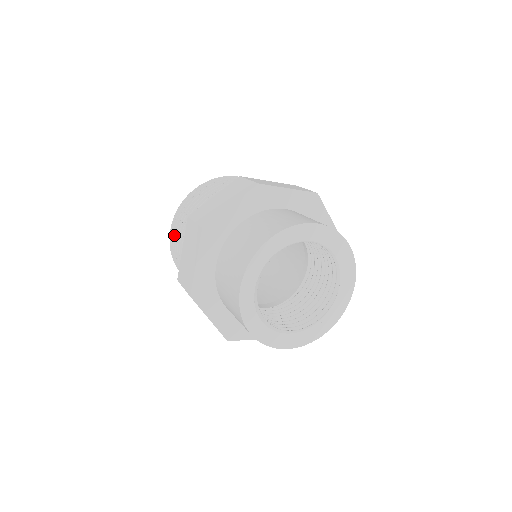
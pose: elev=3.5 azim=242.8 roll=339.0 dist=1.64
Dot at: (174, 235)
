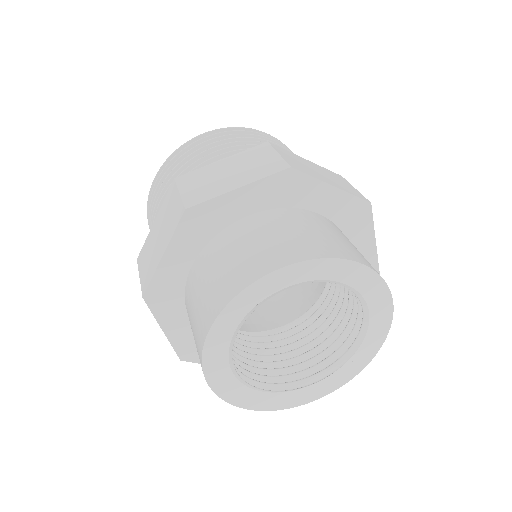
Dot at: (207, 141)
